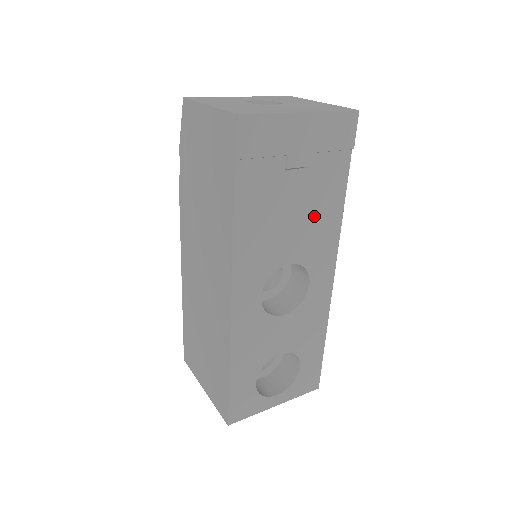
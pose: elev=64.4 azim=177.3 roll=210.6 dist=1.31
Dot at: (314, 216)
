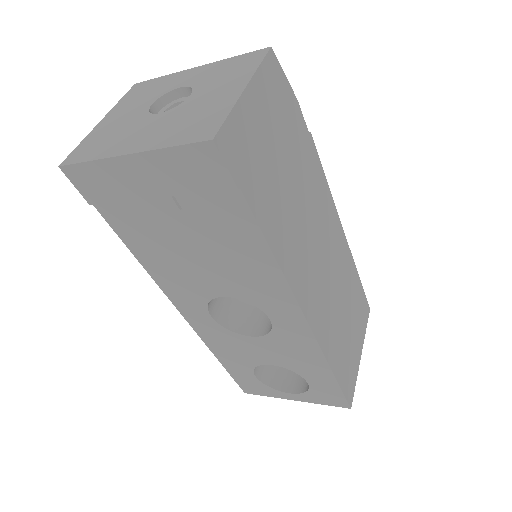
Dot at: (229, 258)
